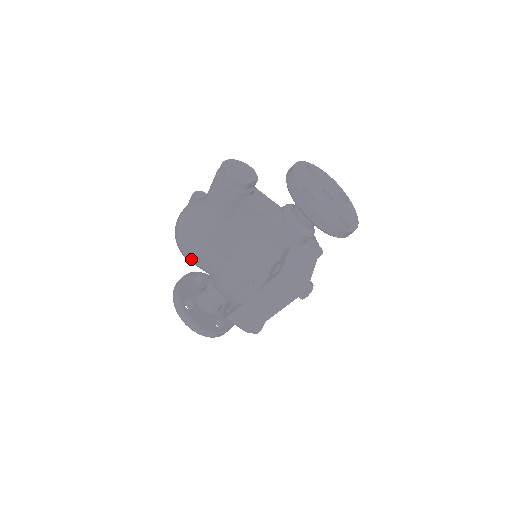
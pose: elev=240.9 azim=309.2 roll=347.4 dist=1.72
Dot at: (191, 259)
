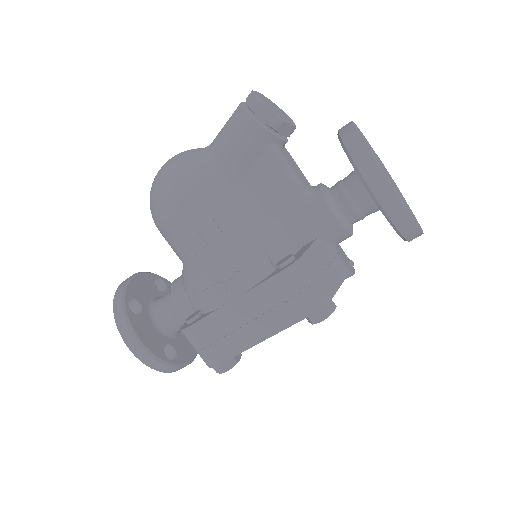
Dot at: (163, 220)
